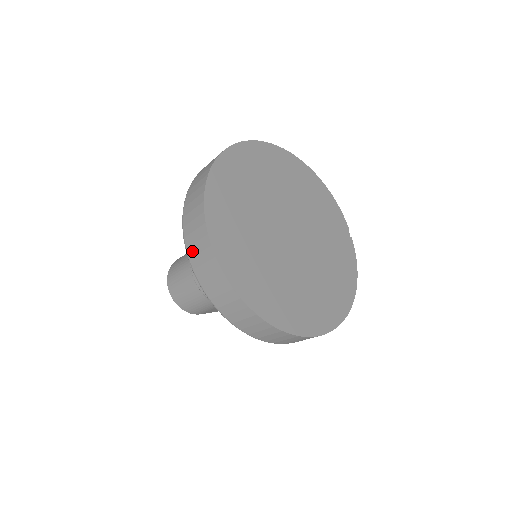
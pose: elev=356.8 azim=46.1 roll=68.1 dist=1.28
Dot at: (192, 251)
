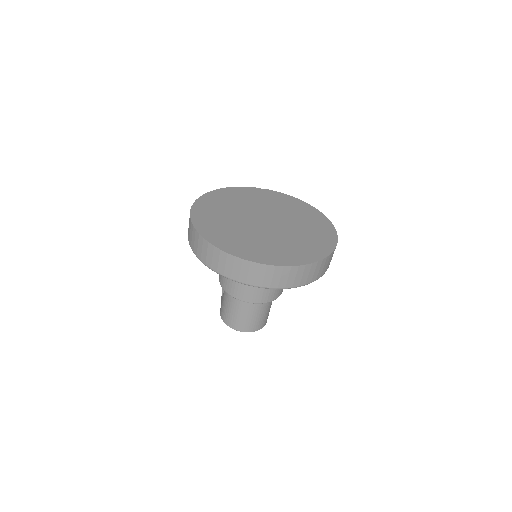
Dot at: (267, 283)
